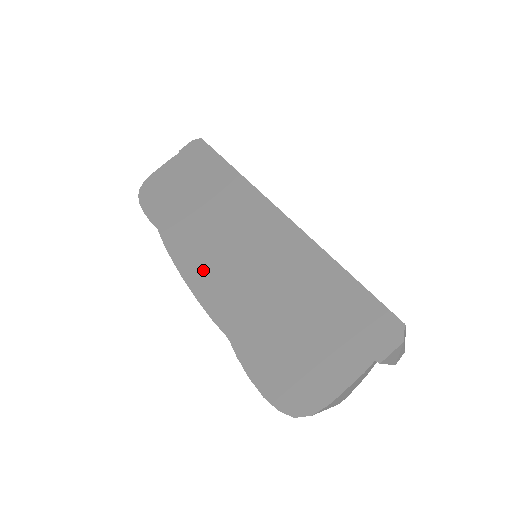
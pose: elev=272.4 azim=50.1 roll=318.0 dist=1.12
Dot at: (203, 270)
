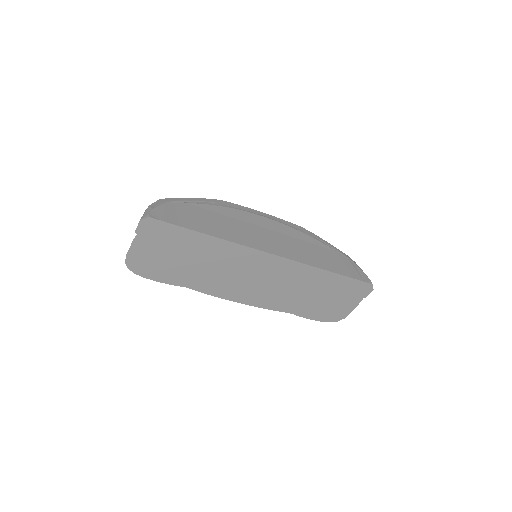
Dot at: (250, 296)
